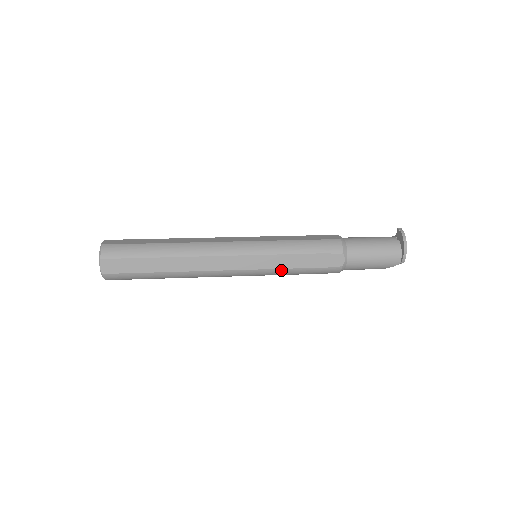
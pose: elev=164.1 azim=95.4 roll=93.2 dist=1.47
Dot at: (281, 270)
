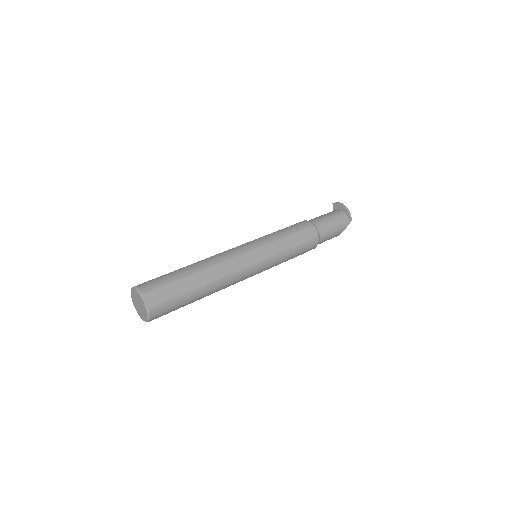
Dot at: (281, 254)
